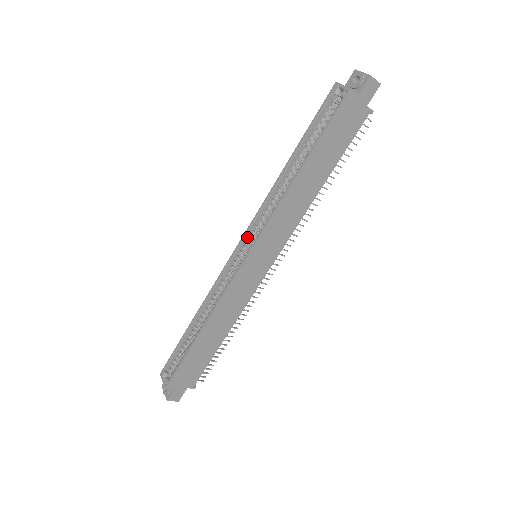
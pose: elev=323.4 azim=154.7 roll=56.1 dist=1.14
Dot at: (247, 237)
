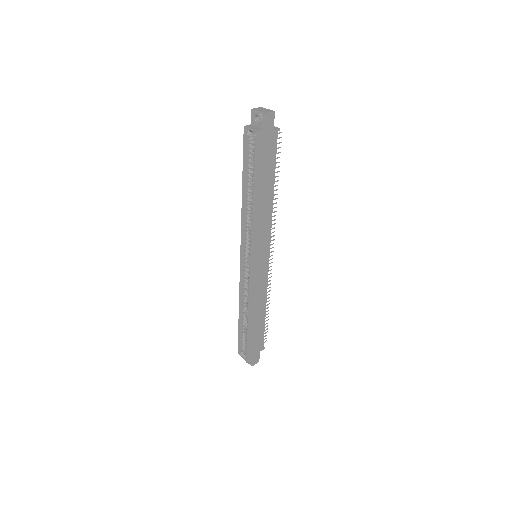
Dot at: (244, 249)
